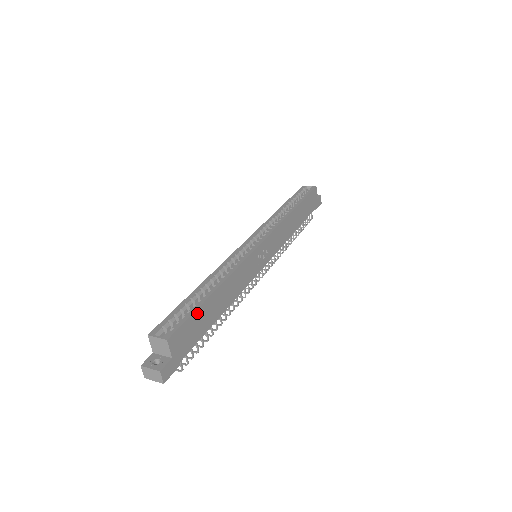
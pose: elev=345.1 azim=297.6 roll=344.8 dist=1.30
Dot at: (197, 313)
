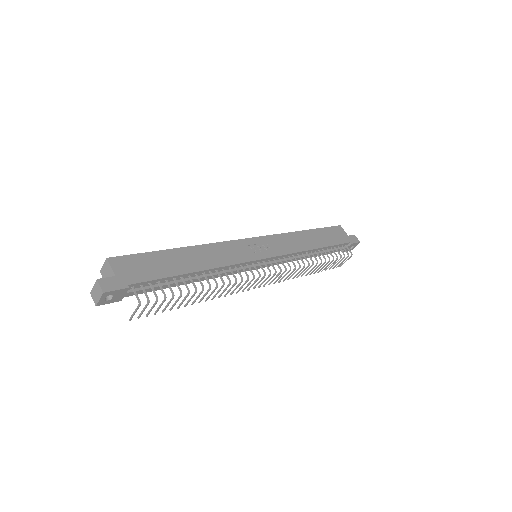
Dot at: (152, 255)
